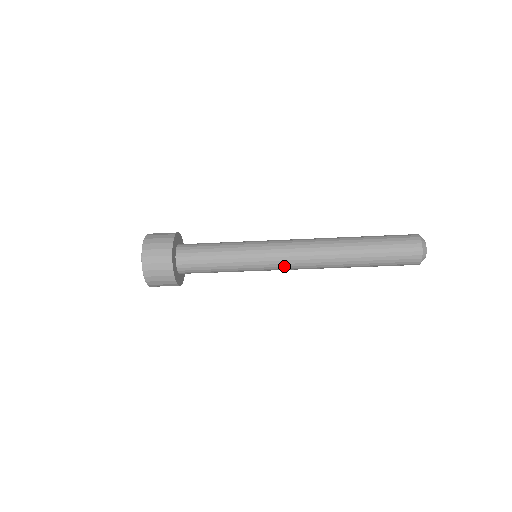
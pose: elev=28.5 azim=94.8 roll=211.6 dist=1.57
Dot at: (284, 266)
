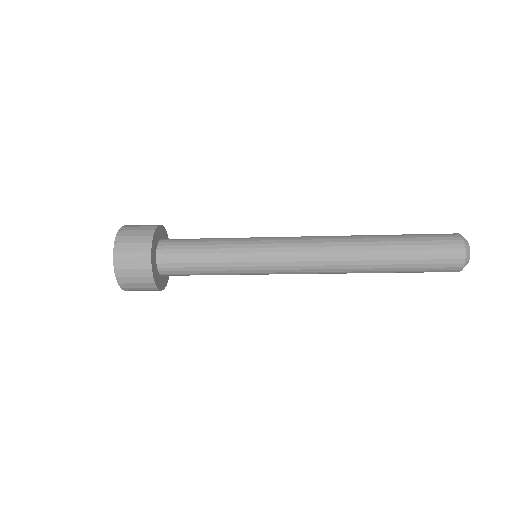
Dot at: (291, 273)
